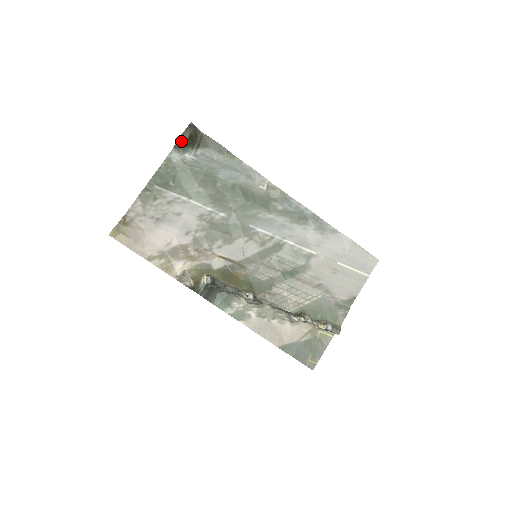
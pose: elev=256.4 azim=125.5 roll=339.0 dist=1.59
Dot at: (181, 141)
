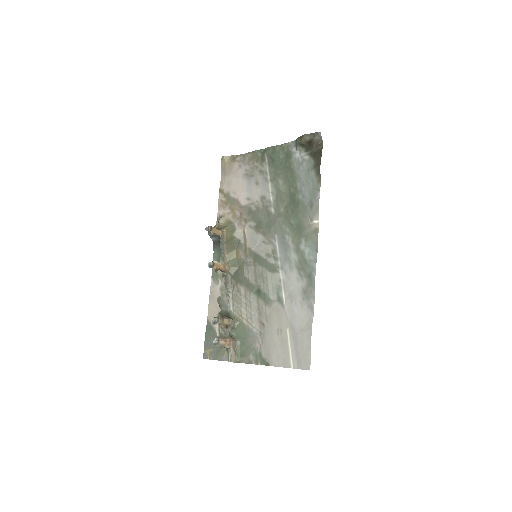
Dot at: (301, 139)
